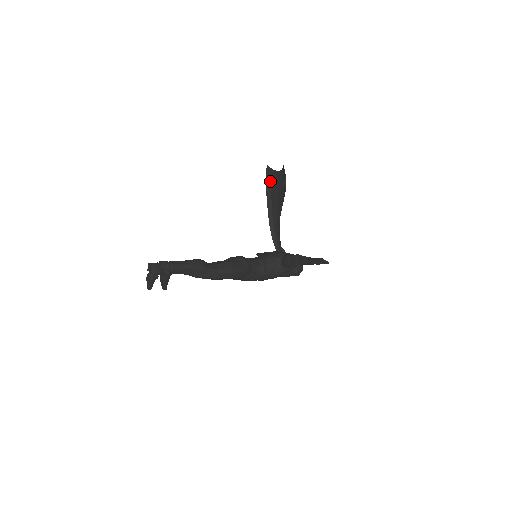
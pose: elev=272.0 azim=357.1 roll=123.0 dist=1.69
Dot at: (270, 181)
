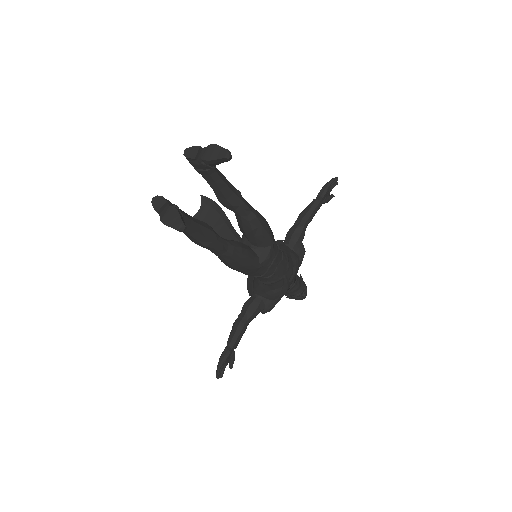
Dot at: occluded
